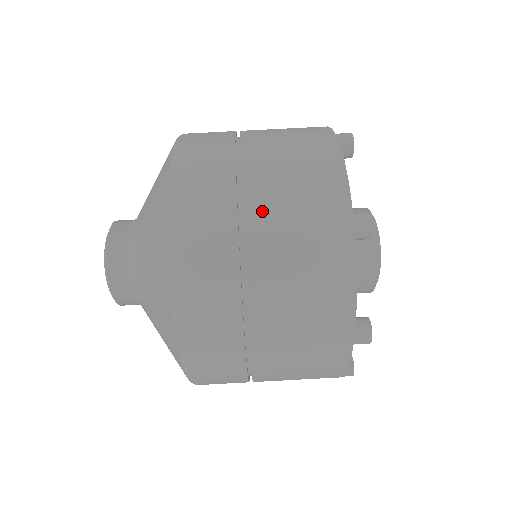
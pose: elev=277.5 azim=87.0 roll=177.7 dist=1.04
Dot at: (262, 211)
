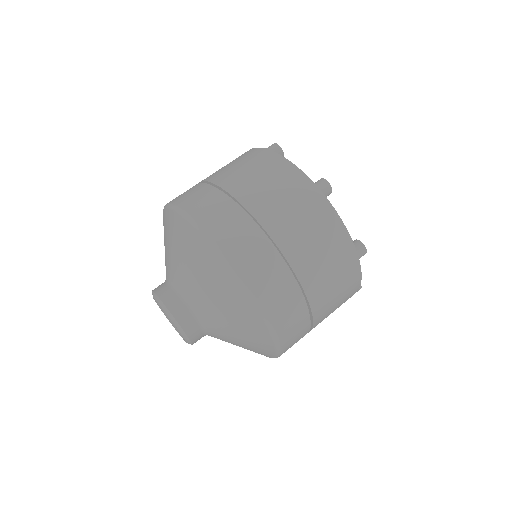
Dot at: (313, 282)
